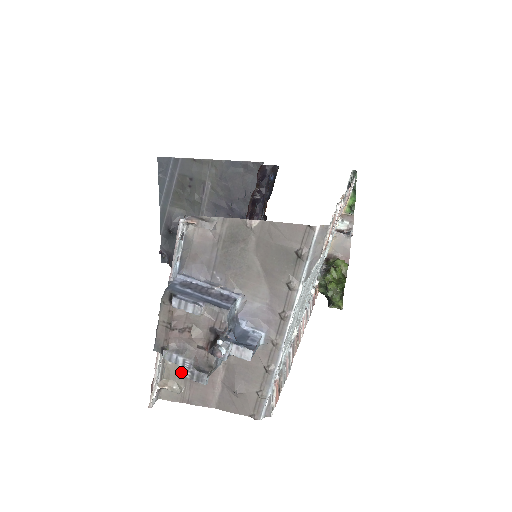
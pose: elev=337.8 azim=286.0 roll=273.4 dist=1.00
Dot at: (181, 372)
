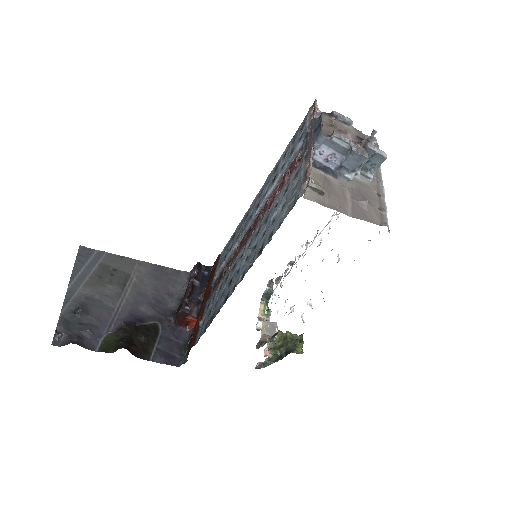
Dot at: (319, 183)
